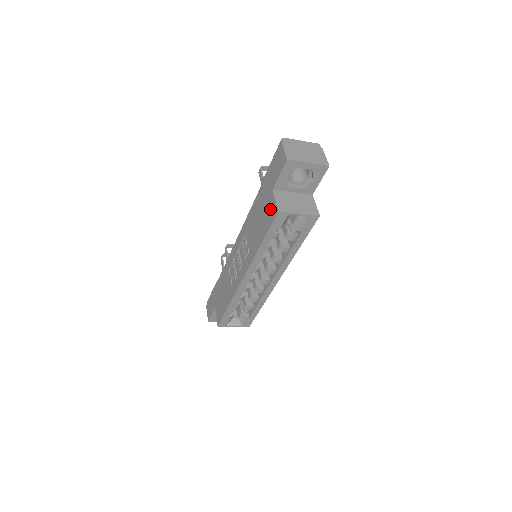
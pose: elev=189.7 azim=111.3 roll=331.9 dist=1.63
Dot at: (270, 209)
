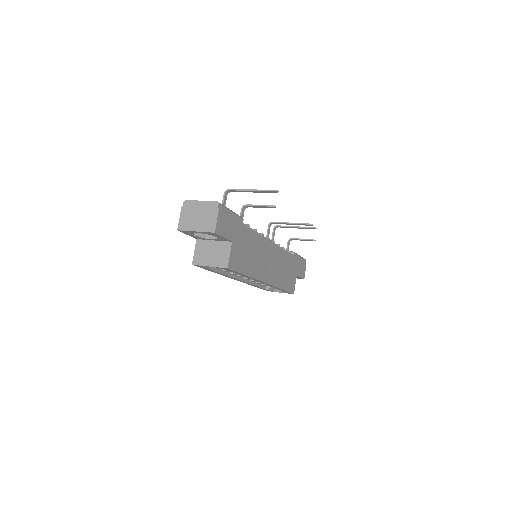
Dot at: occluded
